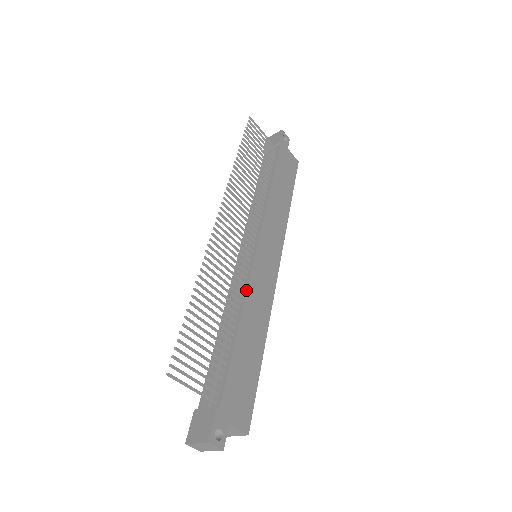
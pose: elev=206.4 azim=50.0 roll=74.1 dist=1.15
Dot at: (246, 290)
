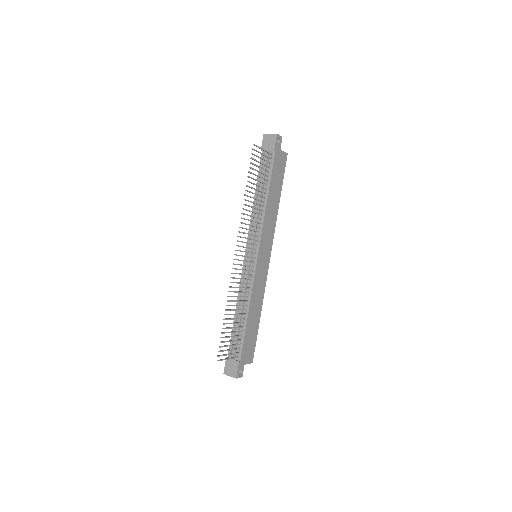
Dot at: (251, 290)
